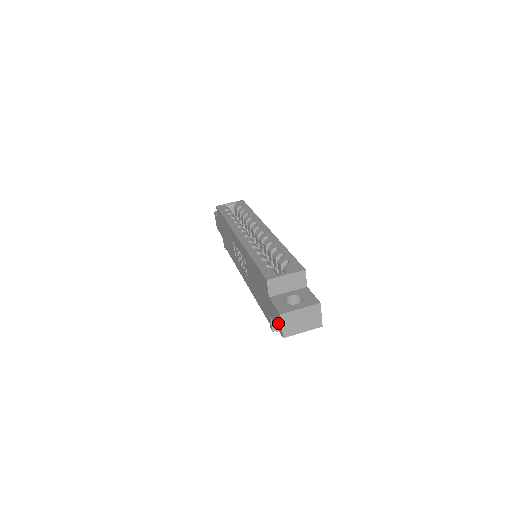
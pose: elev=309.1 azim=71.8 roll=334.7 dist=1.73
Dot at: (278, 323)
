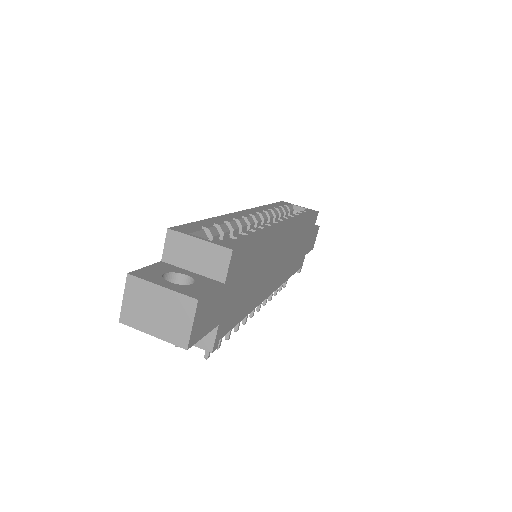
Dot at: occluded
